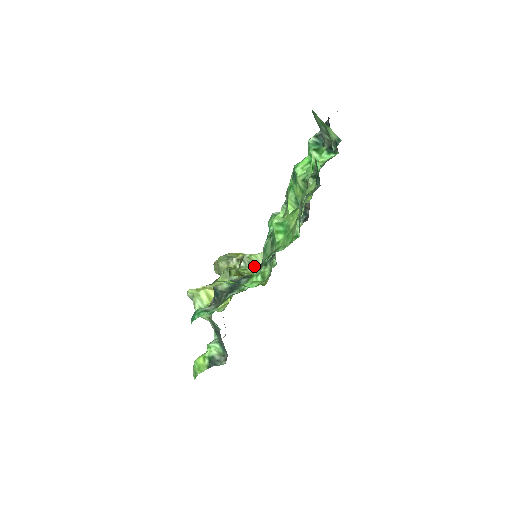
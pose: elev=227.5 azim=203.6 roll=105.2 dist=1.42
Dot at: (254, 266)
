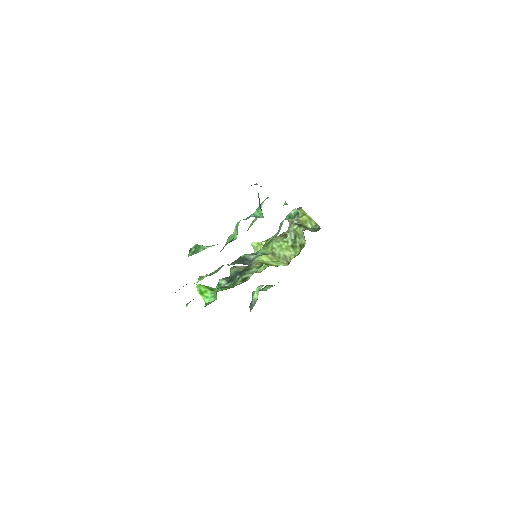
Dot at: (297, 239)
